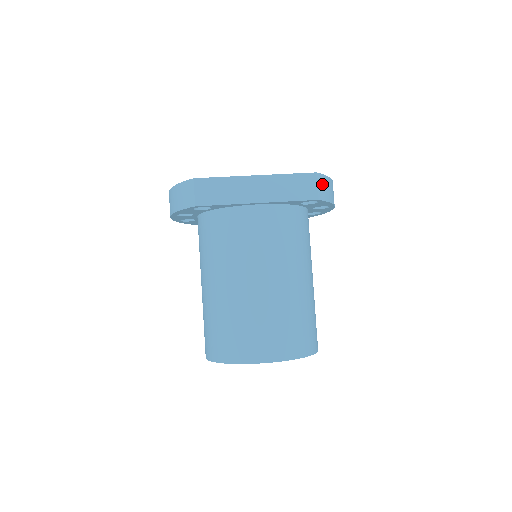
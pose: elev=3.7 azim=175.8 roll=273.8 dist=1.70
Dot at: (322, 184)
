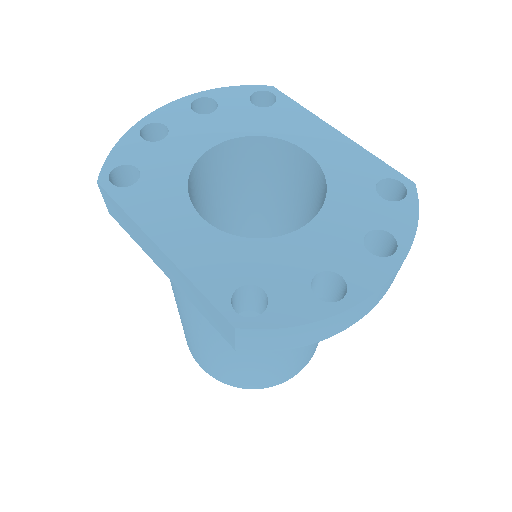
Dot at: (255, 338)
